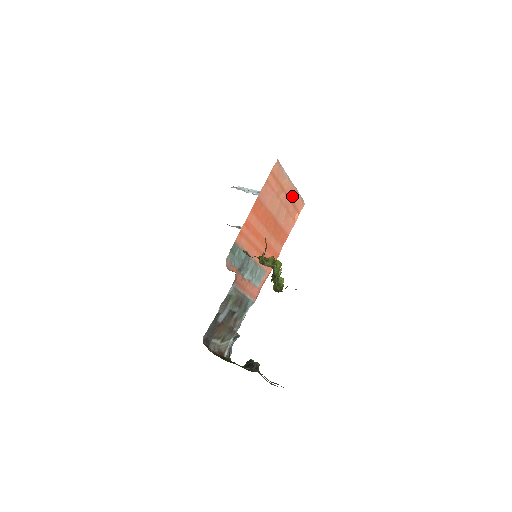
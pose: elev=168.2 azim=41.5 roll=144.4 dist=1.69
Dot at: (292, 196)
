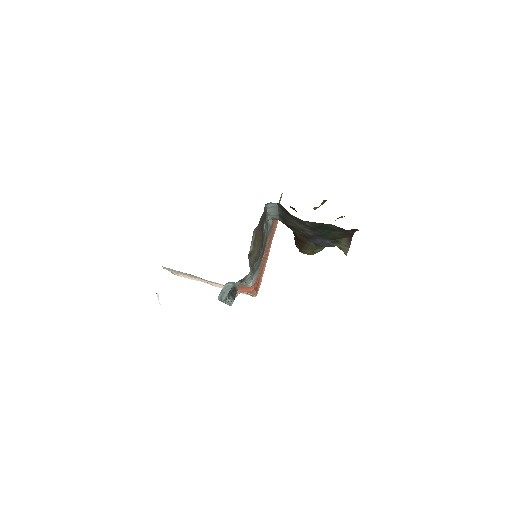
Dot at: occluded
